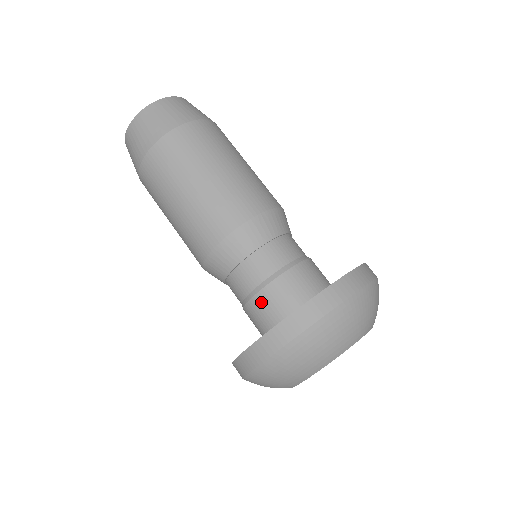
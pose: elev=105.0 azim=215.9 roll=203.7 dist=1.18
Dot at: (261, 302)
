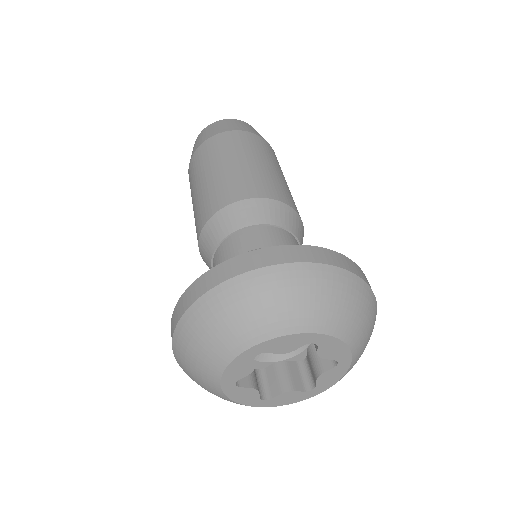
Dot at: occluded
